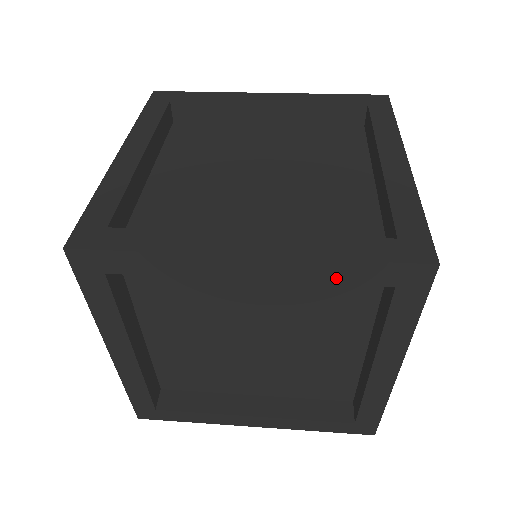
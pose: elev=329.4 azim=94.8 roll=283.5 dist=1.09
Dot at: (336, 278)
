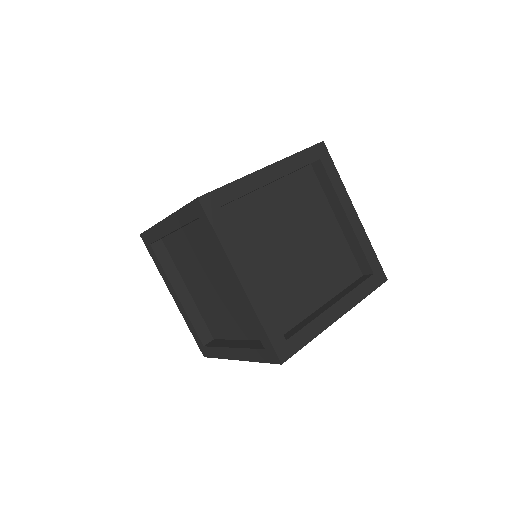
Dot at: occluded
